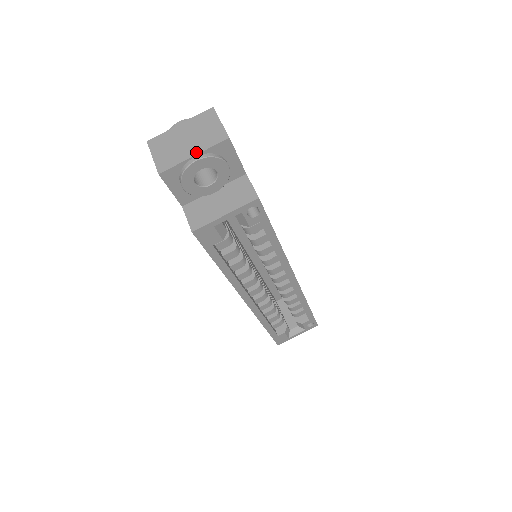
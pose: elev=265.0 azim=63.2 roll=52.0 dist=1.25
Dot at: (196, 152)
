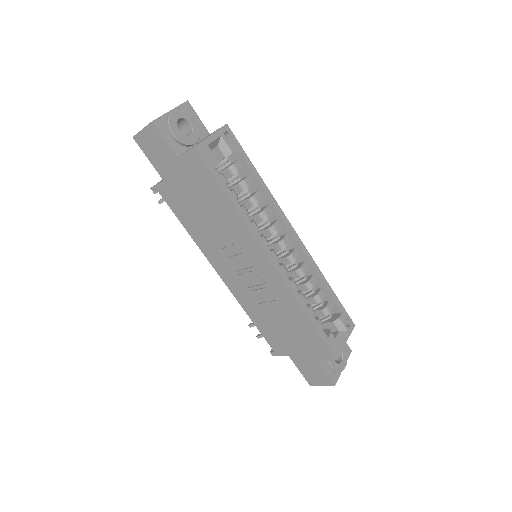
Dot at: (171, 110)
